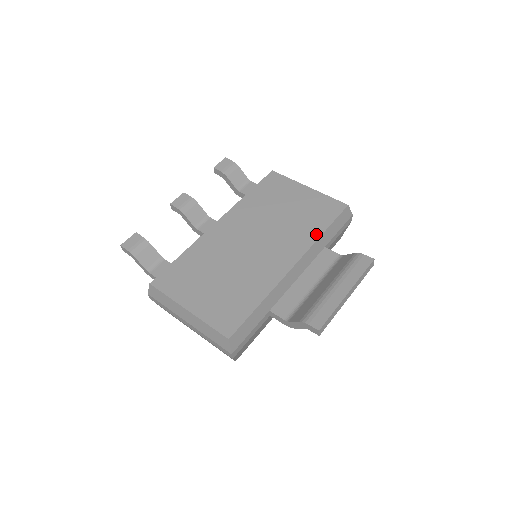
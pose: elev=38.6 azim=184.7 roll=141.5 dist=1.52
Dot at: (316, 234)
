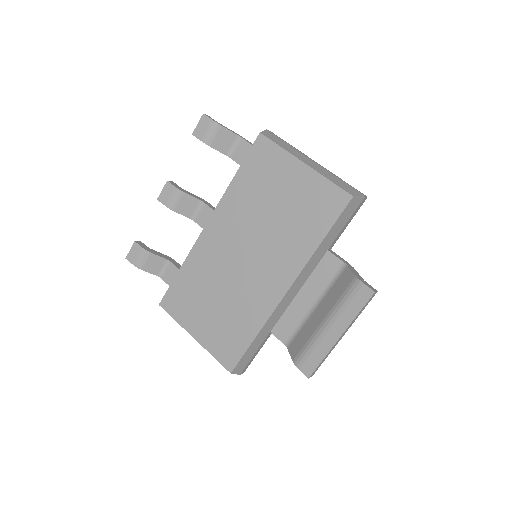
Dot at: (311, 247)
